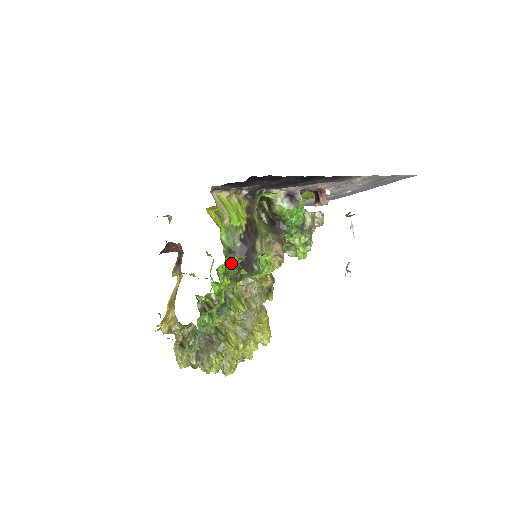
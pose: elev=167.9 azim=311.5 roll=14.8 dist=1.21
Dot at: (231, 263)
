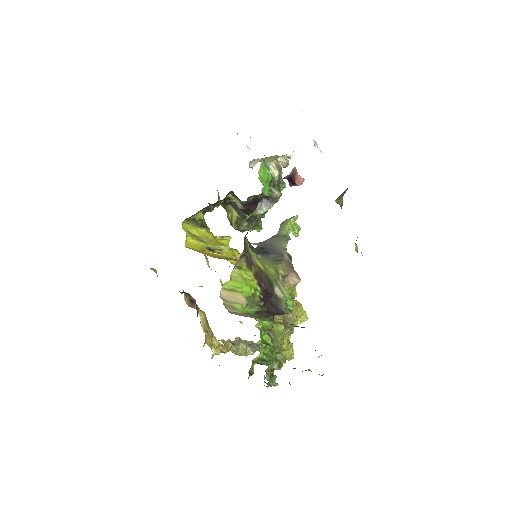
Dot at: (263, 318)
